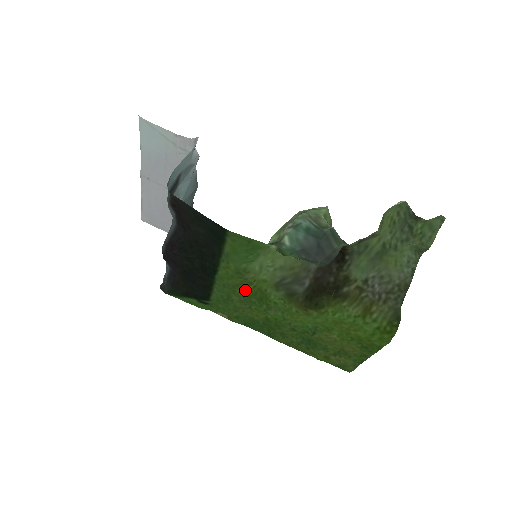
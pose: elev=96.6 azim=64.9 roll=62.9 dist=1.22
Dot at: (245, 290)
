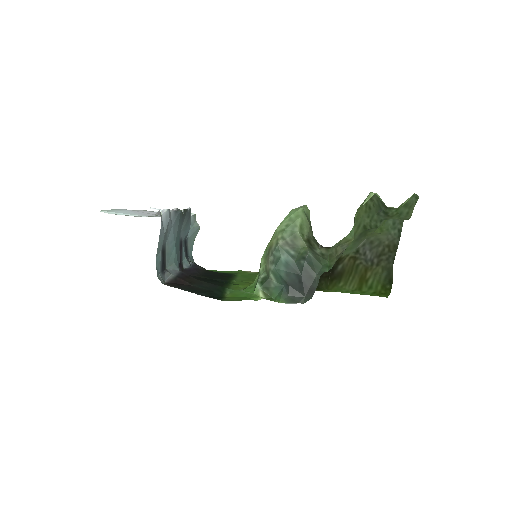
Dot at: occluded
